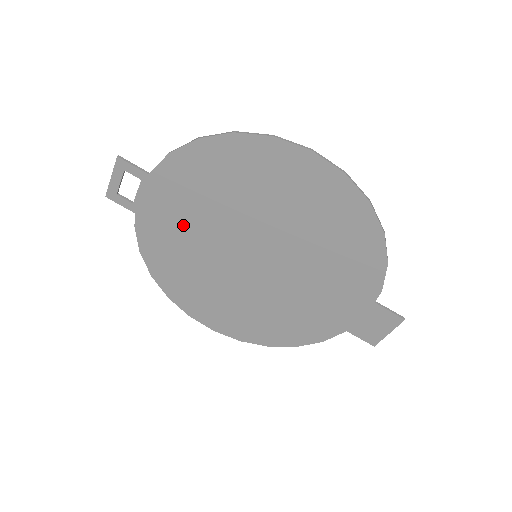
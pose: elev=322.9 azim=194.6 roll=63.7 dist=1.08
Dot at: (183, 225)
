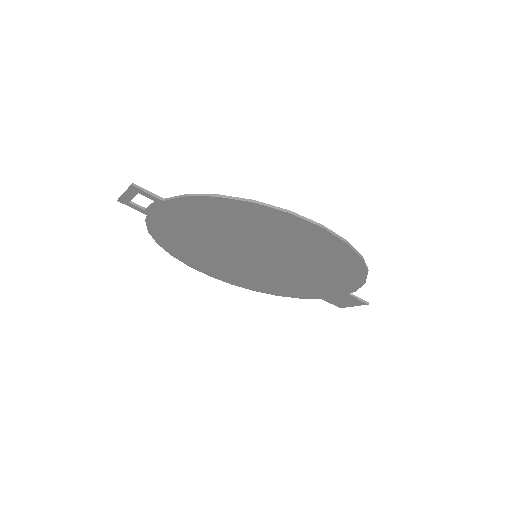
Dot at: (193, 230)
